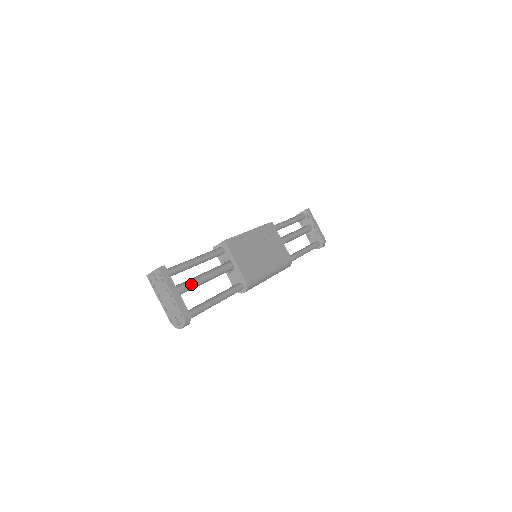
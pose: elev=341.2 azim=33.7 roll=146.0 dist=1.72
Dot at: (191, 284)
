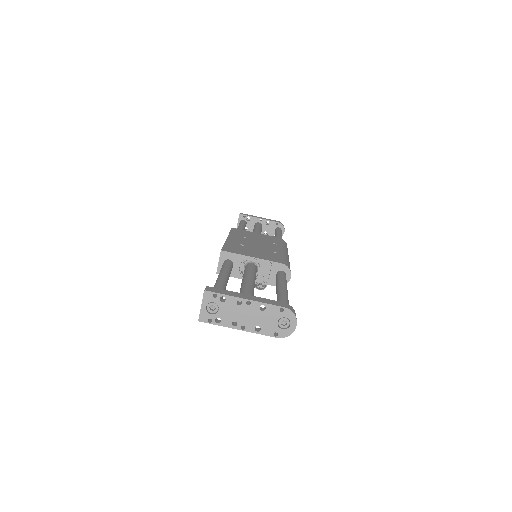
Dot at: (248, 291)
